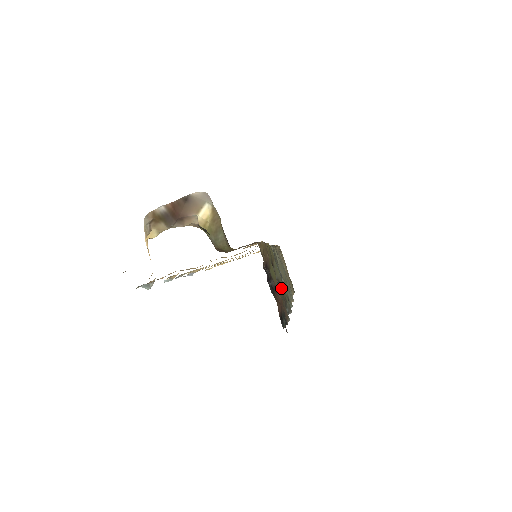
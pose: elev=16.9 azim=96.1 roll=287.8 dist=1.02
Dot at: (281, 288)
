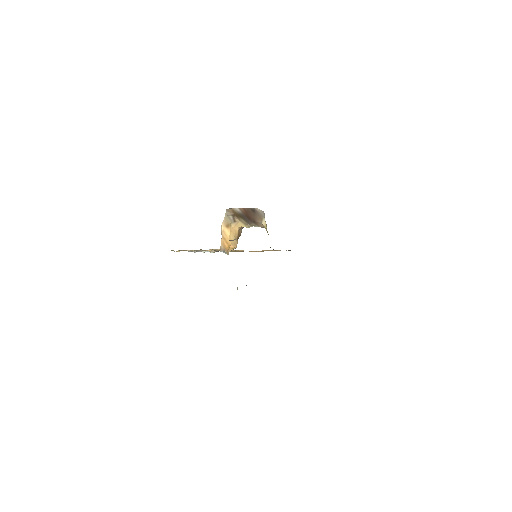
Dot at: occluded
